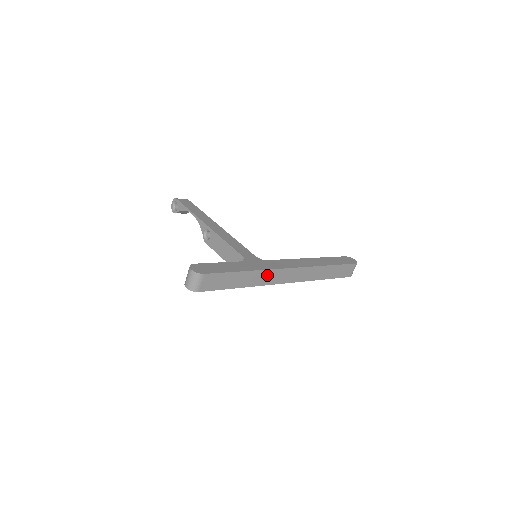
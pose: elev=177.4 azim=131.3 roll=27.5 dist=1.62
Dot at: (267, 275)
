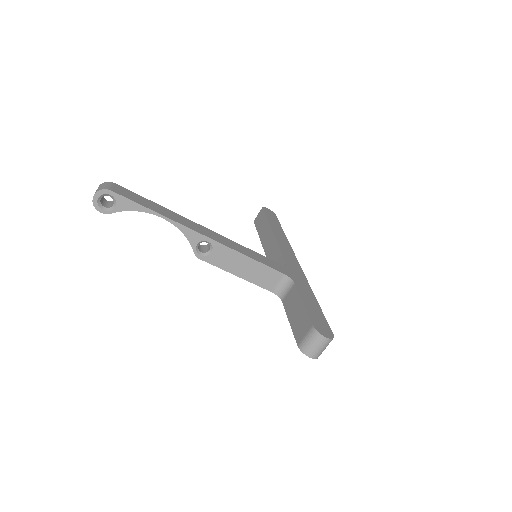
Dot at: occluded
